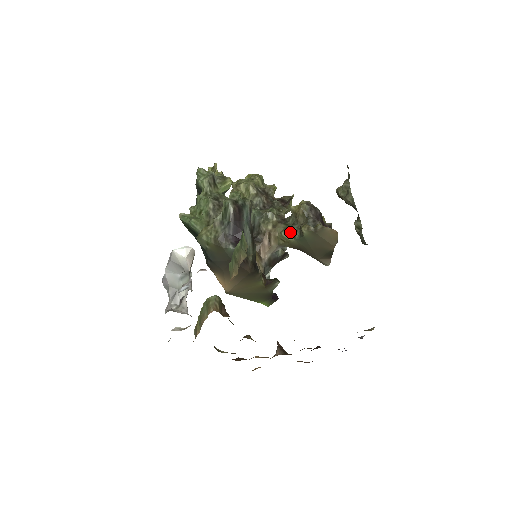
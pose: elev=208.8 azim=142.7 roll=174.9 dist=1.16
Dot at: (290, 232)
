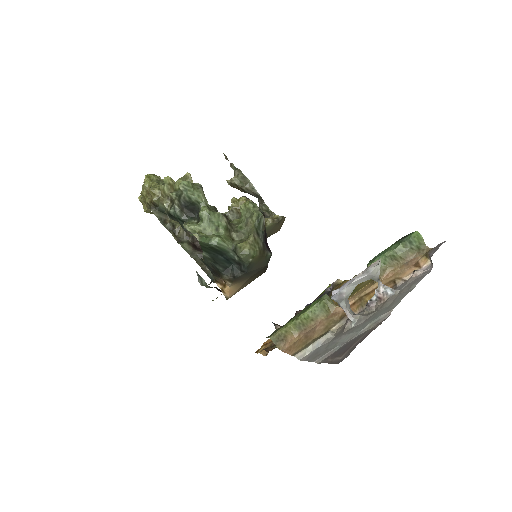
Dot at: occluded
